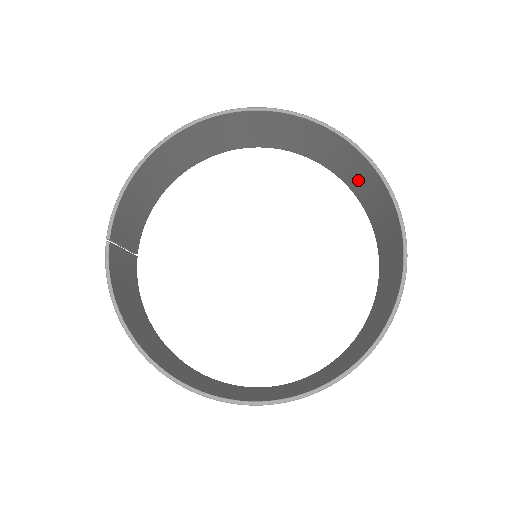
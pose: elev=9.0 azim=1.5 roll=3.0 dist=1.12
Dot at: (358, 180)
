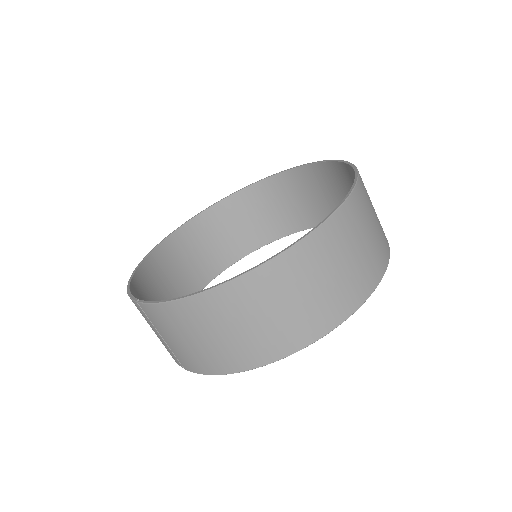
Dot at: (271, 215)
